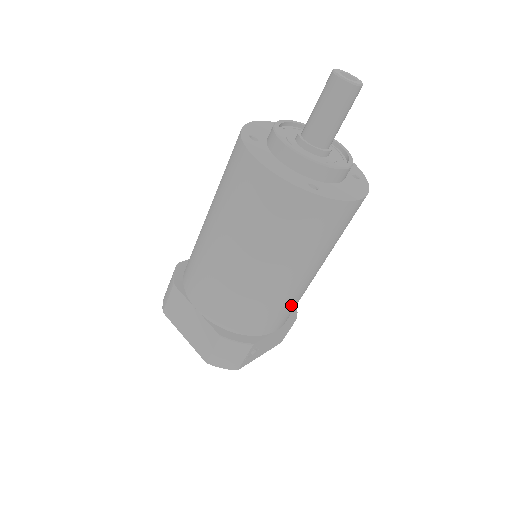
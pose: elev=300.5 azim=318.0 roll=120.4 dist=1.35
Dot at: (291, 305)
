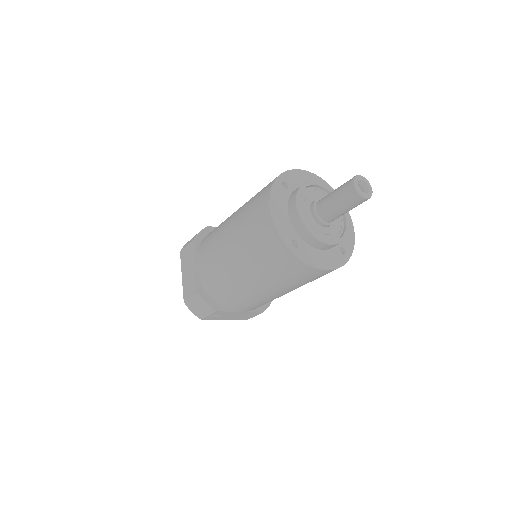
Dot at: (255, 303)
